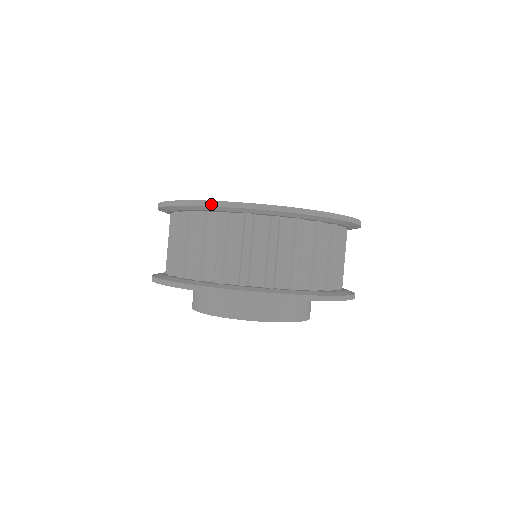
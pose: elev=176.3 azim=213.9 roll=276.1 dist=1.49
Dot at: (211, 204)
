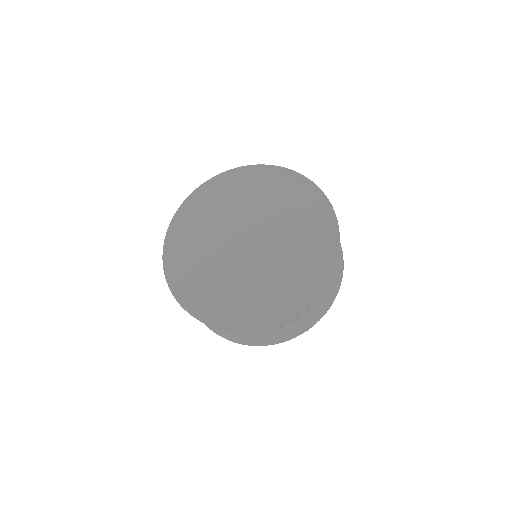
Dot at: occluded
